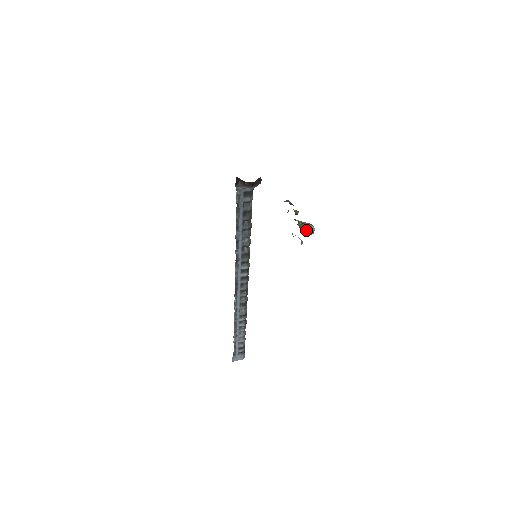
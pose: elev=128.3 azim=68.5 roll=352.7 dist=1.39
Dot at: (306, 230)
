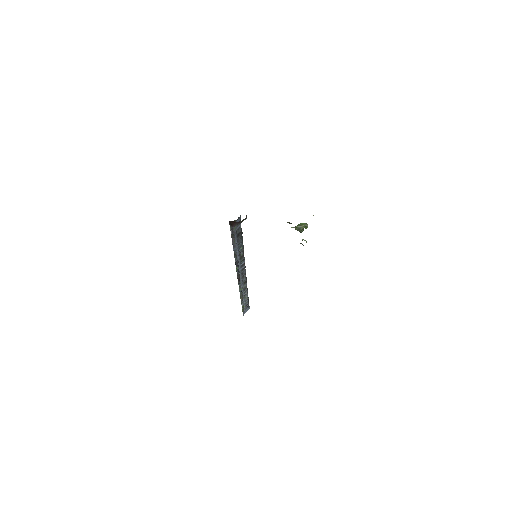
Dot at: (303, 229)
